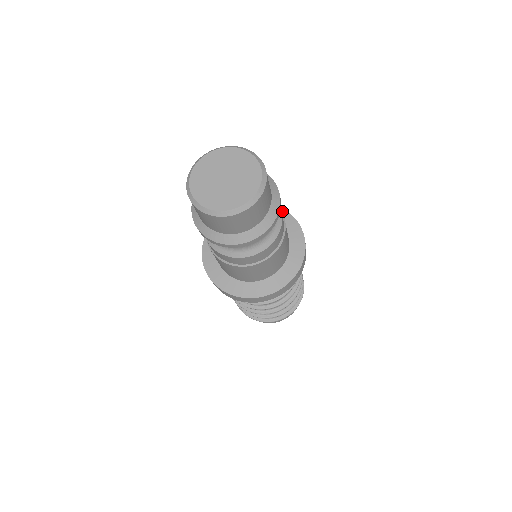
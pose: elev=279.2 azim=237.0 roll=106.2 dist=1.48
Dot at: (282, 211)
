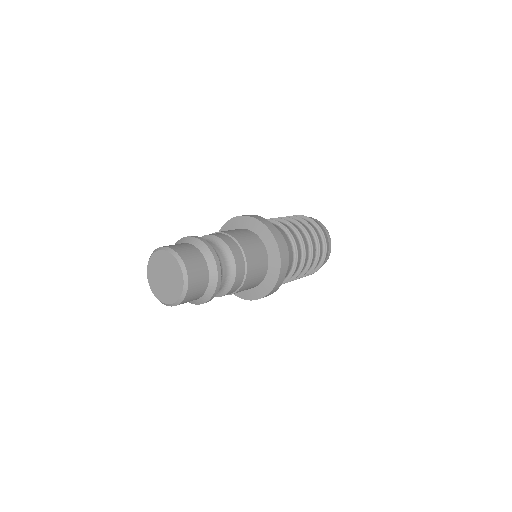
Dot at: (237, 219)
